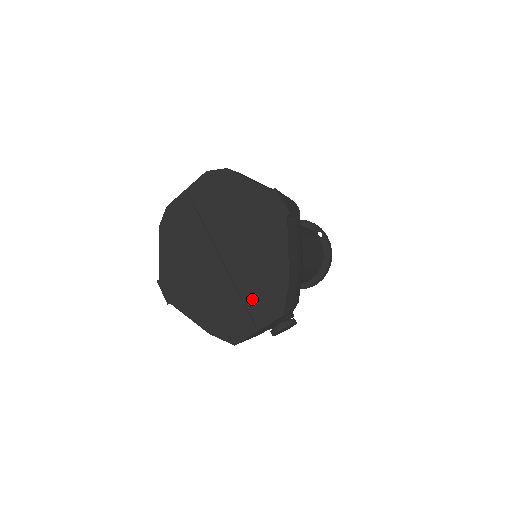
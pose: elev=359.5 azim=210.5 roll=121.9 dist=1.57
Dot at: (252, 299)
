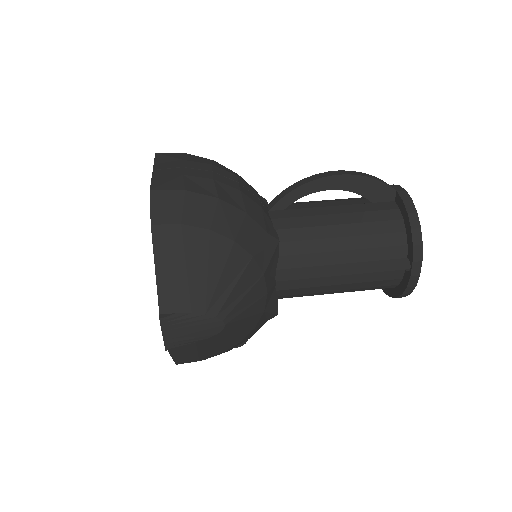
Dot at: occluded
